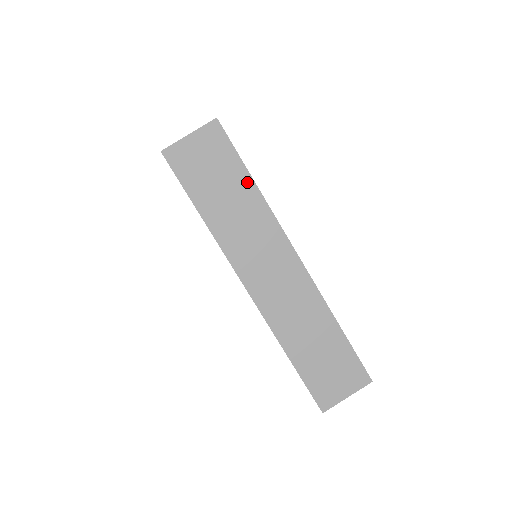
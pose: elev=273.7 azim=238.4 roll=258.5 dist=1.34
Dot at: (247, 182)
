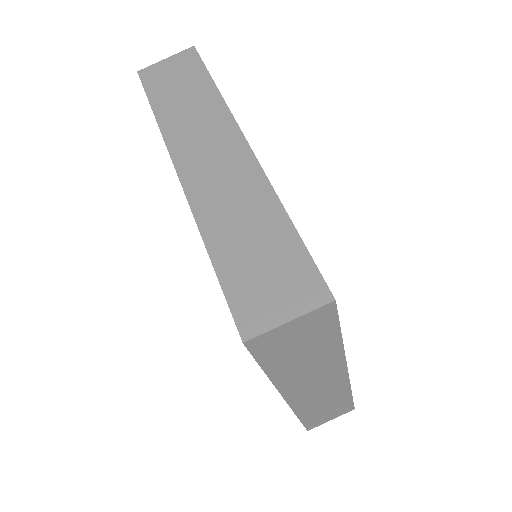
Dot at: (208, 85)
